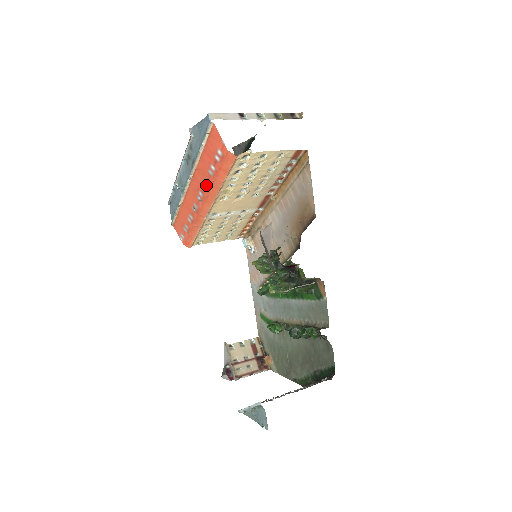
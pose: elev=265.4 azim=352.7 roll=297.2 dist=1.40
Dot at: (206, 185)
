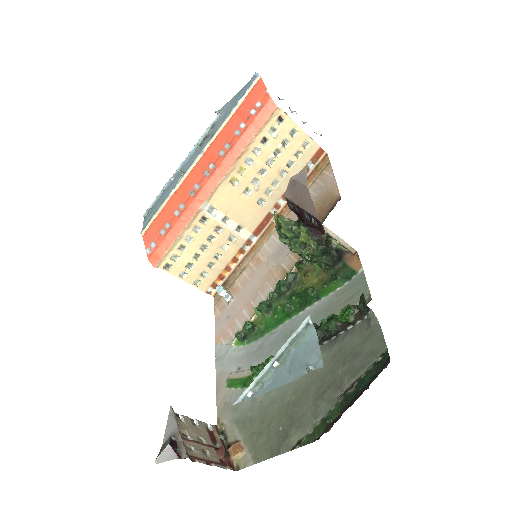
Dot at: (224, 151)
